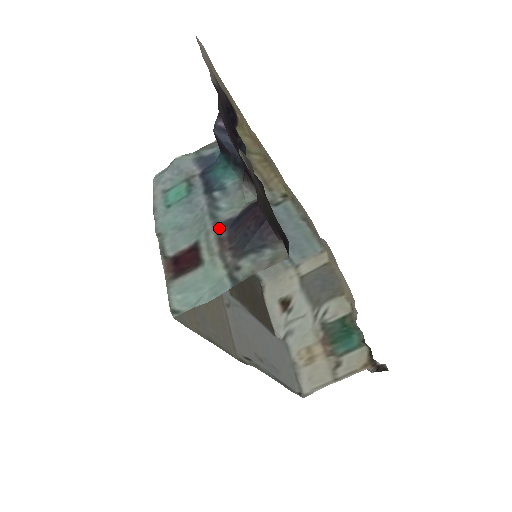
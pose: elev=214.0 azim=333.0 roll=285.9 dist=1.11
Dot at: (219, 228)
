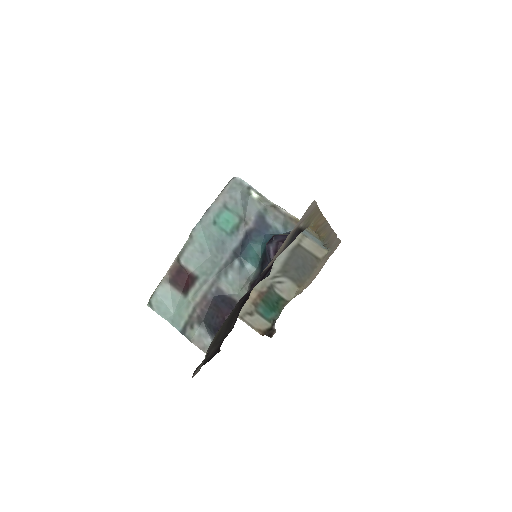
Dot at: (212, 288)
